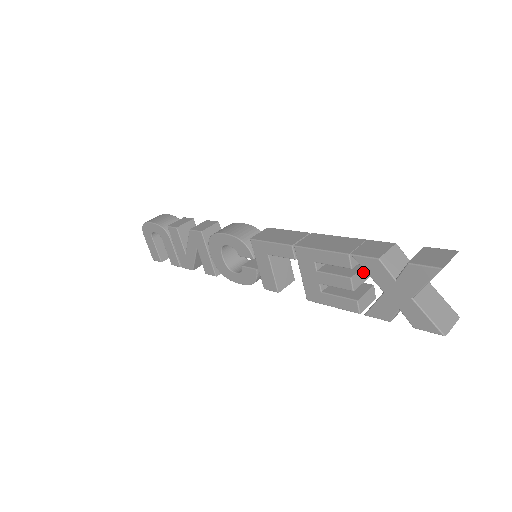
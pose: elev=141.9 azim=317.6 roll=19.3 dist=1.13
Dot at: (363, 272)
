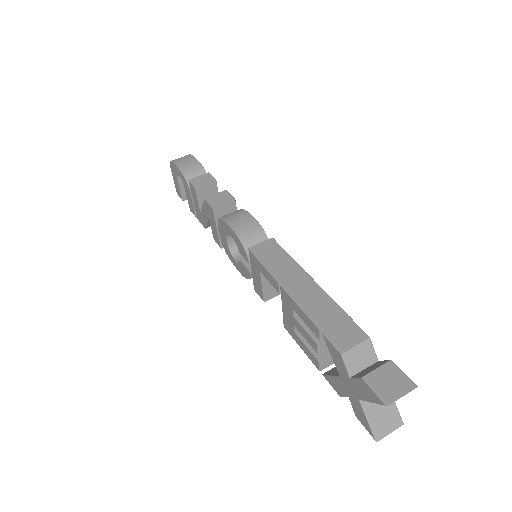
Dot at: occluded
